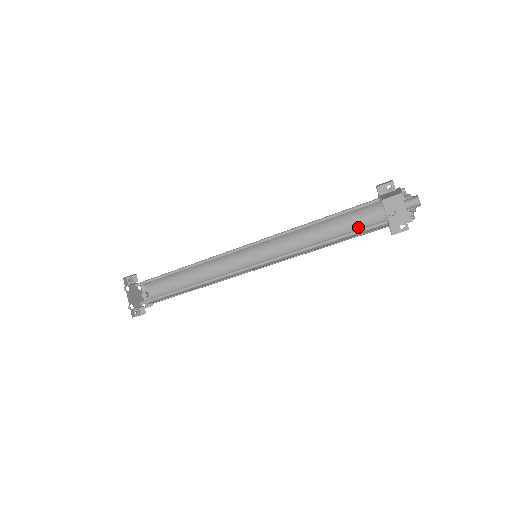
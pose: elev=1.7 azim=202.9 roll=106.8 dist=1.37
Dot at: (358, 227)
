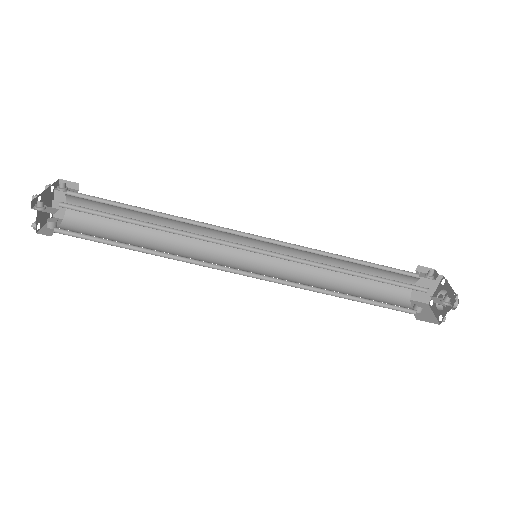
Dot at: (380, 301)
